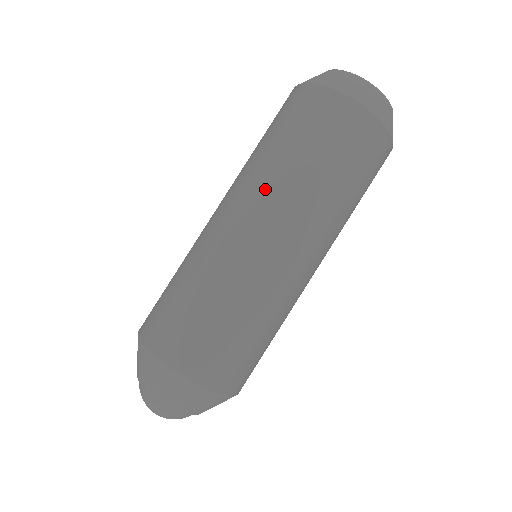
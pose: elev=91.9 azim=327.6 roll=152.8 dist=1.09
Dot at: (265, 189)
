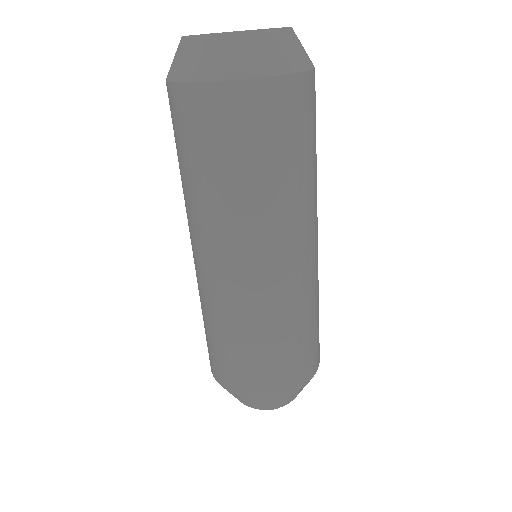
Dot at: (188, 217)
